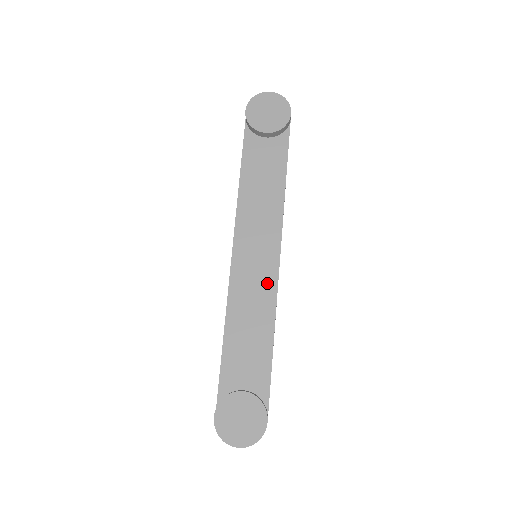
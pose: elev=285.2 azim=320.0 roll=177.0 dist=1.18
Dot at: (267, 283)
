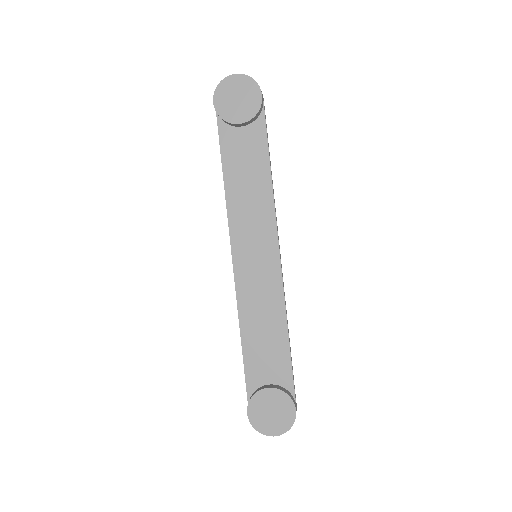
Dot at: (272, 281)
